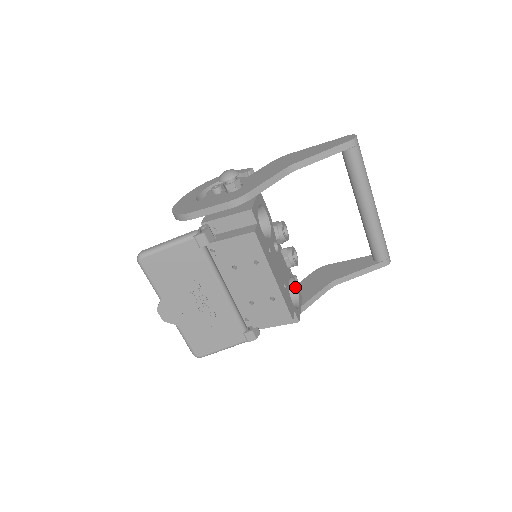
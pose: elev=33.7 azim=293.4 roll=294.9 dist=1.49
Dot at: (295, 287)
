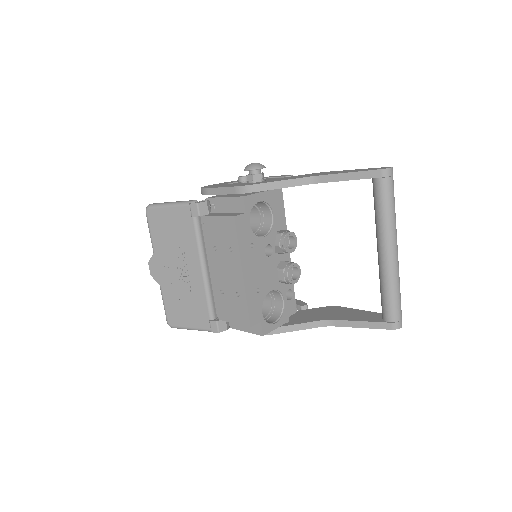
Dot at: (283, 305)
